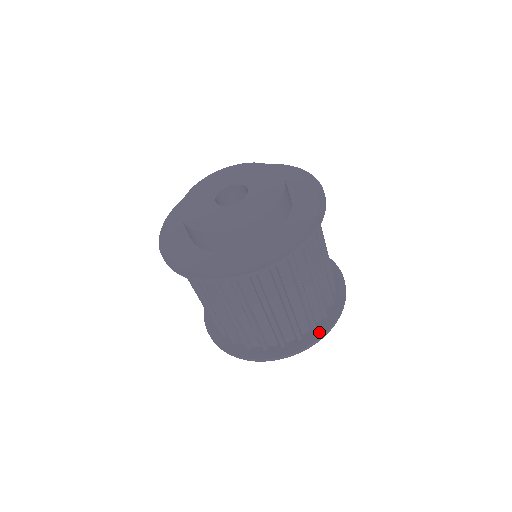
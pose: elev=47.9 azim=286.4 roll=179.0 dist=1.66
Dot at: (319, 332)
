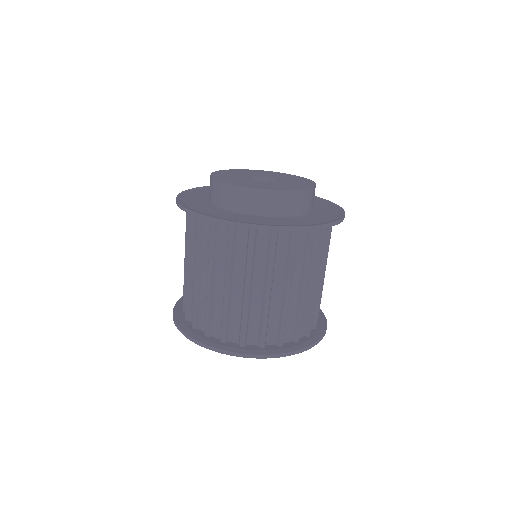
Dot at: (301, 344)
